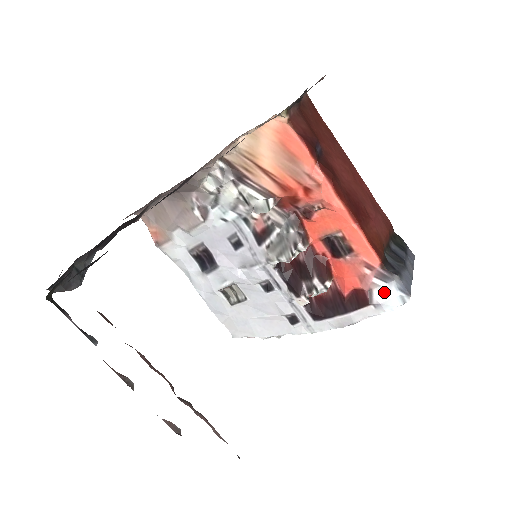
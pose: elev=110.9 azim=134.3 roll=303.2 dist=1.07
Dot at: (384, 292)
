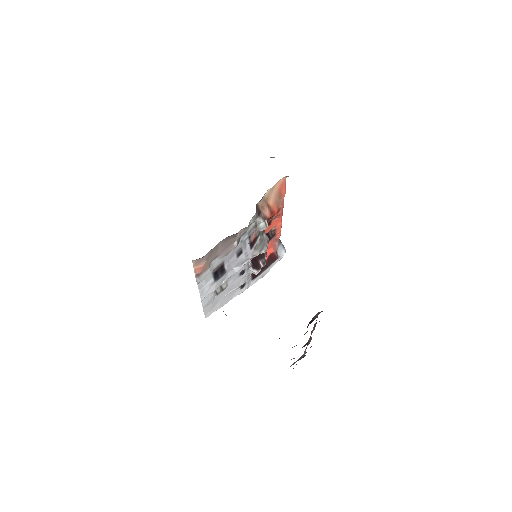
Dot at: (280, 250)
